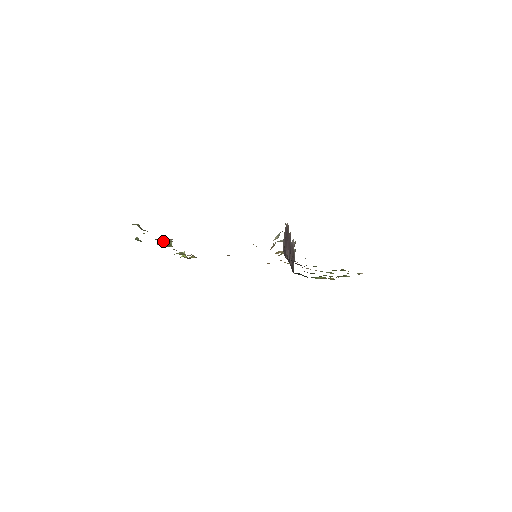
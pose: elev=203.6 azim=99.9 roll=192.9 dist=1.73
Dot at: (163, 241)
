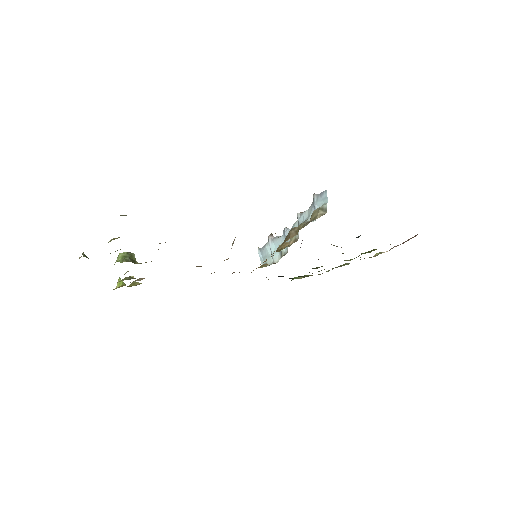
Dot at: (119, 256)
